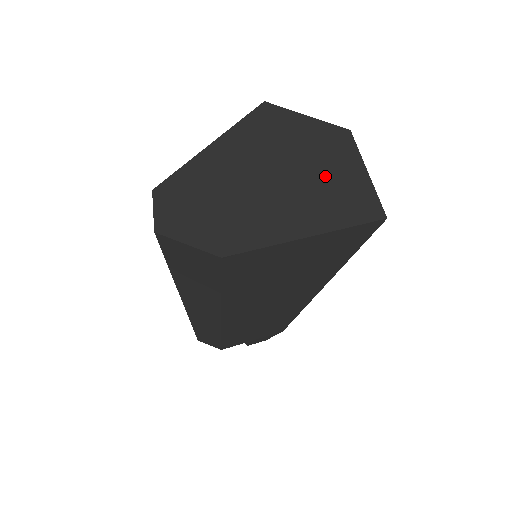
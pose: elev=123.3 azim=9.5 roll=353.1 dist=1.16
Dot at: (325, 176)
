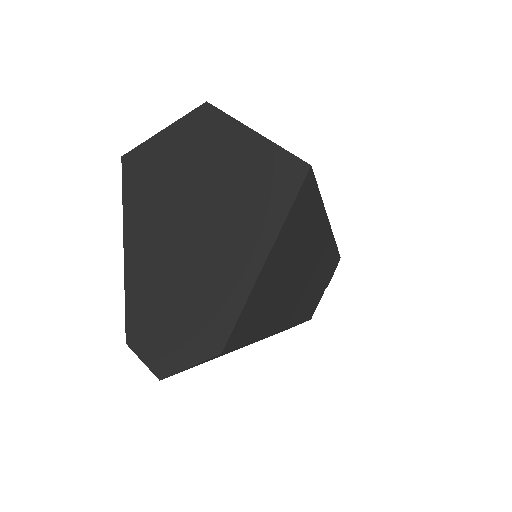
Dot at: (227, 180)
